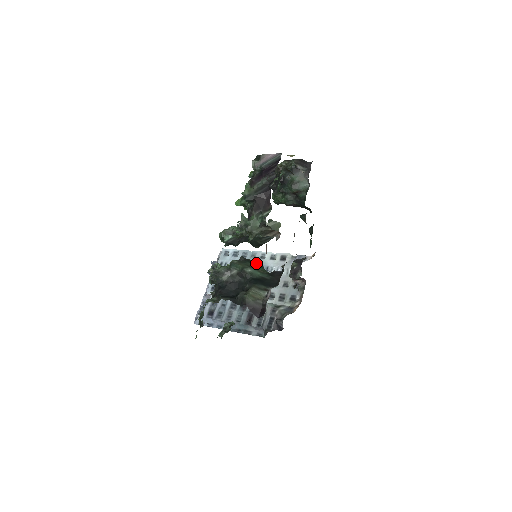
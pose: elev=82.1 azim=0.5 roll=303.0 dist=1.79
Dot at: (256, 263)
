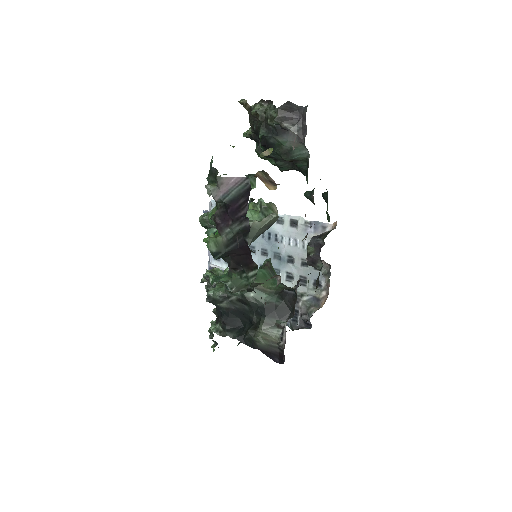
Dot at: occluded
